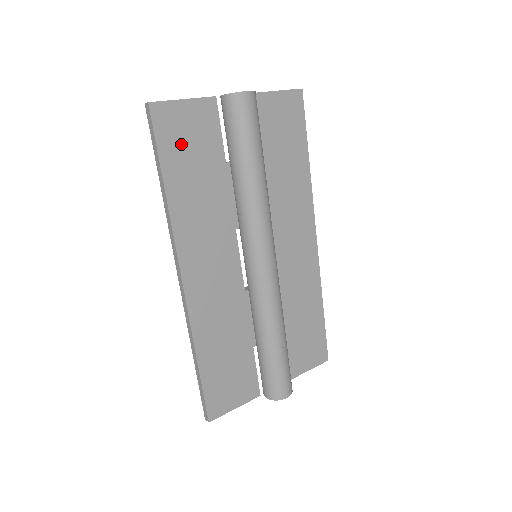
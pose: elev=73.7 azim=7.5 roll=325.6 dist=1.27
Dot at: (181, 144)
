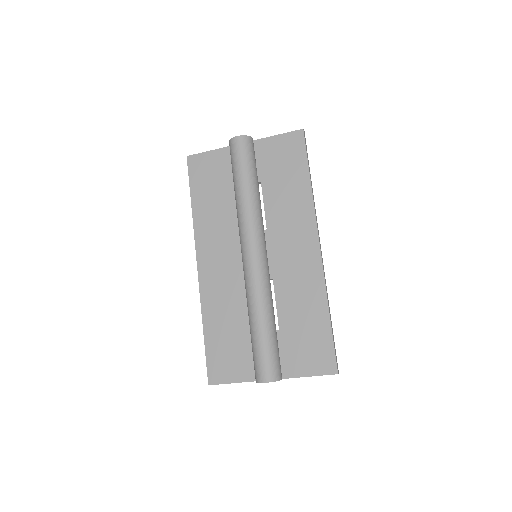
Dot at: (204, 178)
